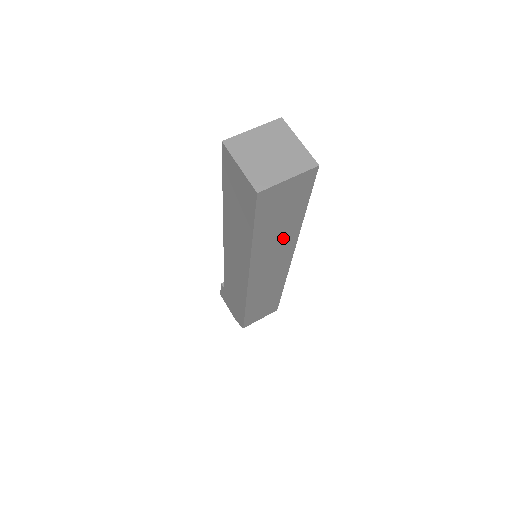
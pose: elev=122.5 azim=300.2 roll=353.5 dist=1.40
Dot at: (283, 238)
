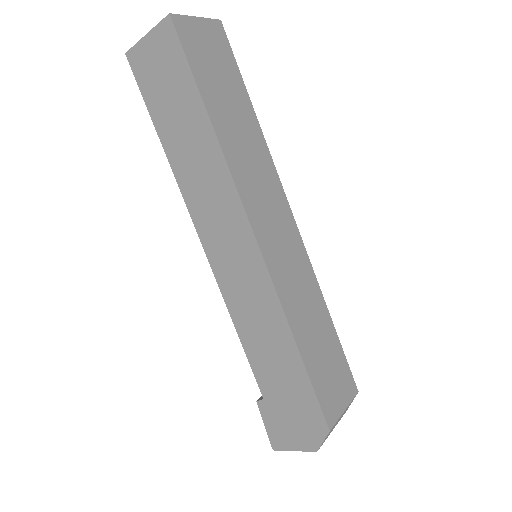
Dot at: (251, 145)
